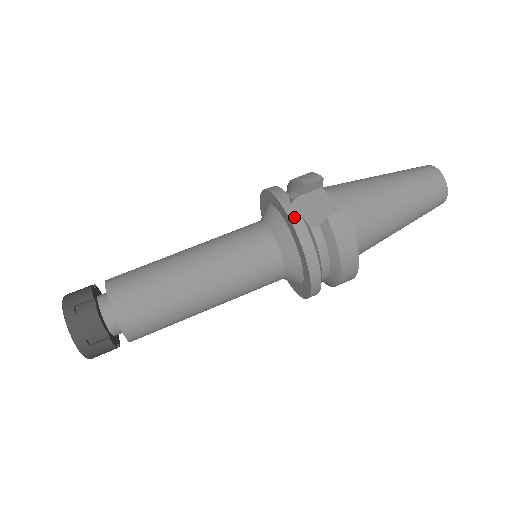
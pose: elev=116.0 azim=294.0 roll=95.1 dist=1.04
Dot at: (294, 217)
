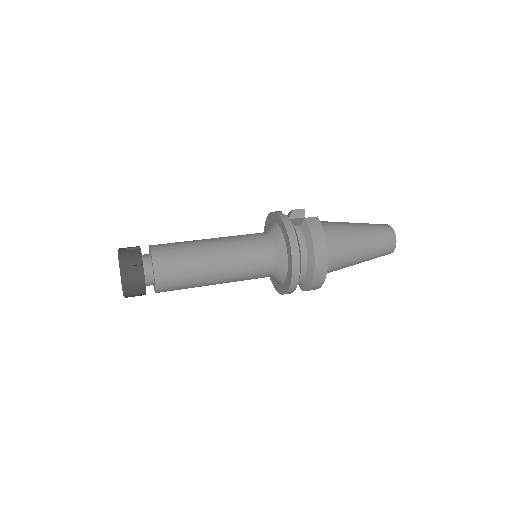
Dot at: (283, 215)
